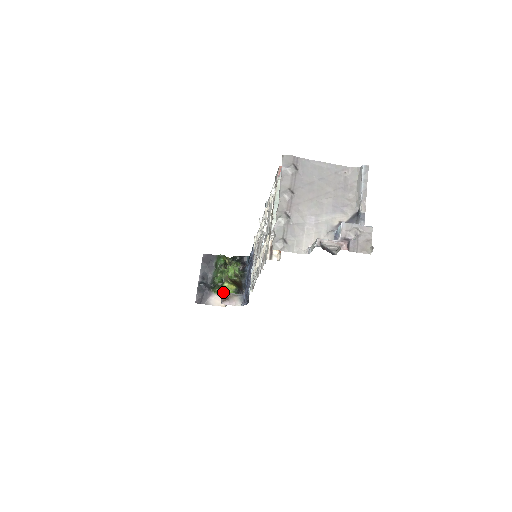
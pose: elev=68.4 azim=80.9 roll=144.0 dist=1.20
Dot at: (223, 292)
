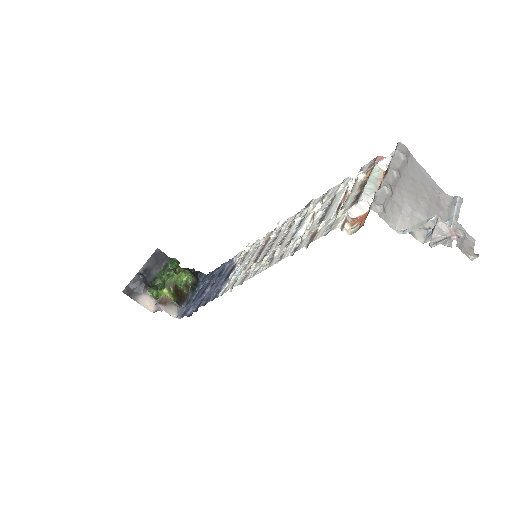
Dot at: occluded
